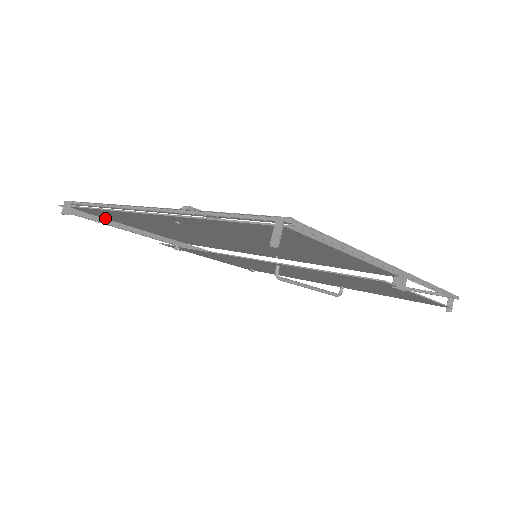
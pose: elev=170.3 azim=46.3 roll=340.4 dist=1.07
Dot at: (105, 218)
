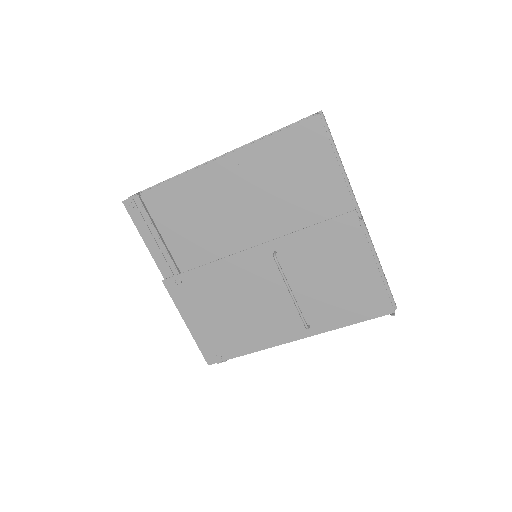
Dot at: (147, 223)
